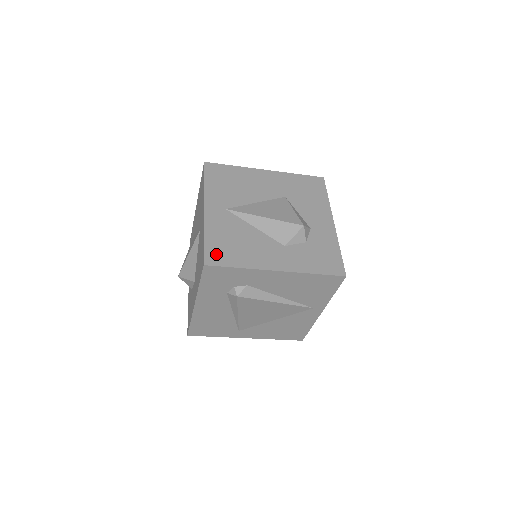
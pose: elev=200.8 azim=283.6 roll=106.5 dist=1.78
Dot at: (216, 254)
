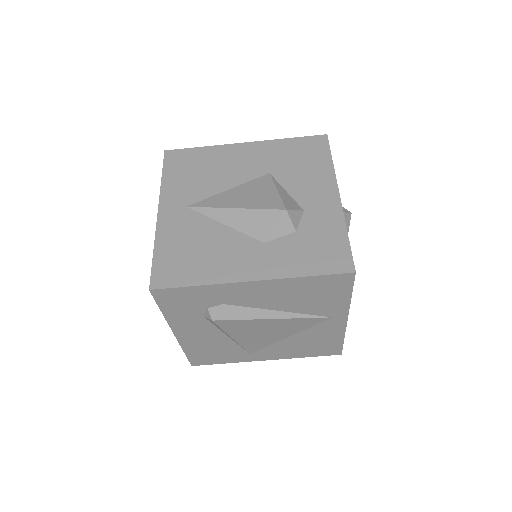
Dot at: (167, 271)
